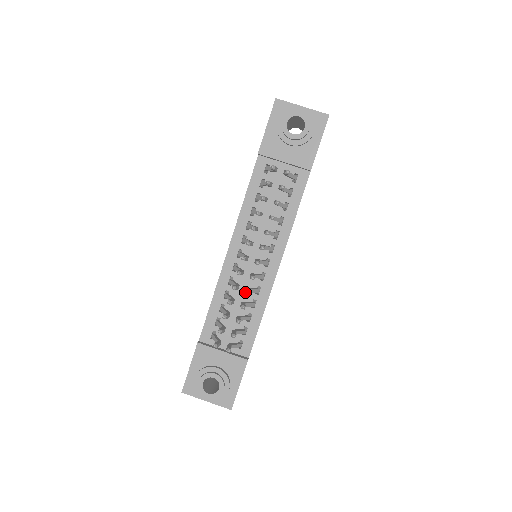
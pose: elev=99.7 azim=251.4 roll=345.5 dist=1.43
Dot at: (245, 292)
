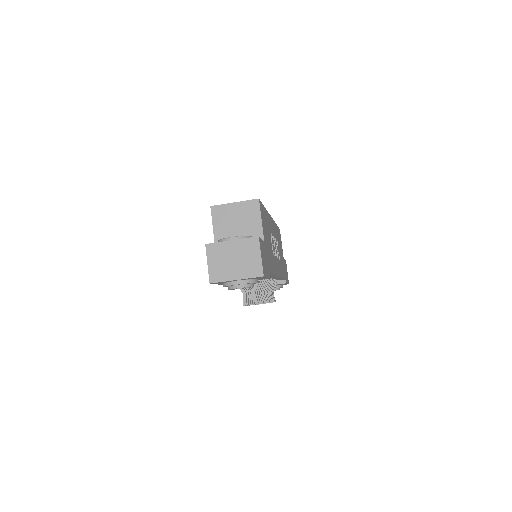
Dot at: occluded
